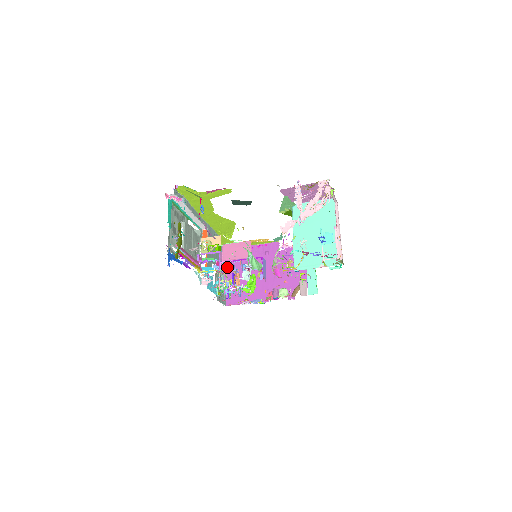
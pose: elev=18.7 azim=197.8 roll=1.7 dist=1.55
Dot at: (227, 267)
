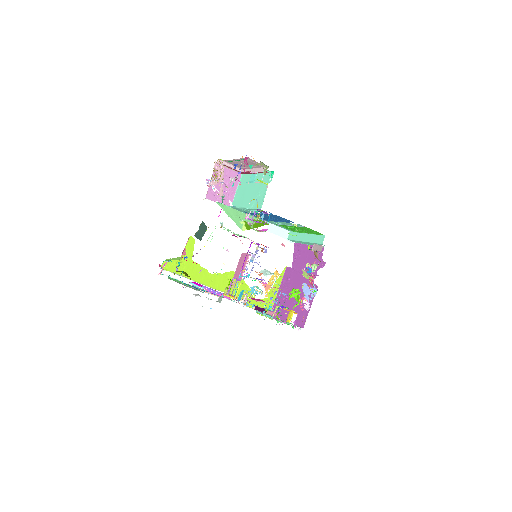
Dot at: (280, 318)
